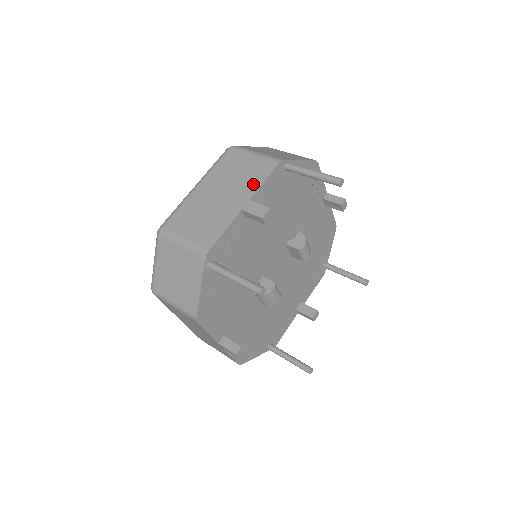
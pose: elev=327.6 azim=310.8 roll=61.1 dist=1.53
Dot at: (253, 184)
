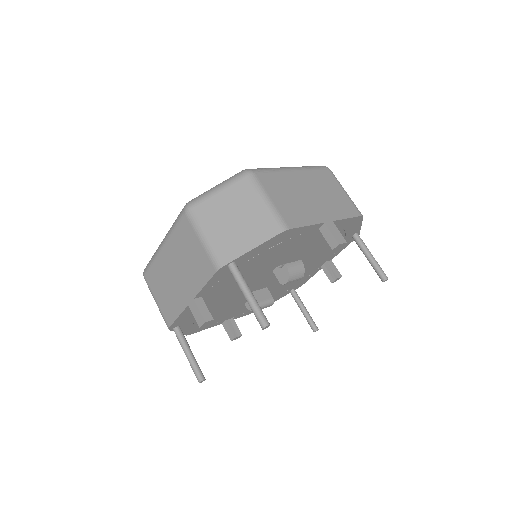
Dot at: (197, 282)
